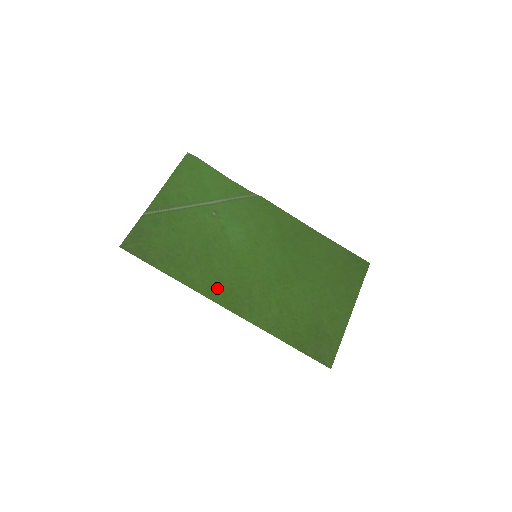
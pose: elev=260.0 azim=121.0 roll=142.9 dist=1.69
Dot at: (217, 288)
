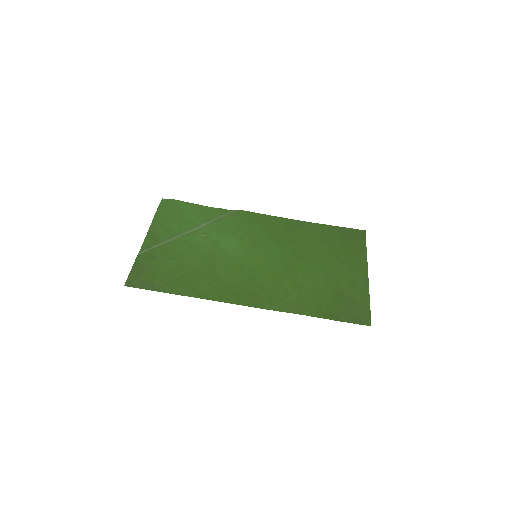
Dot at: (230, 292)
